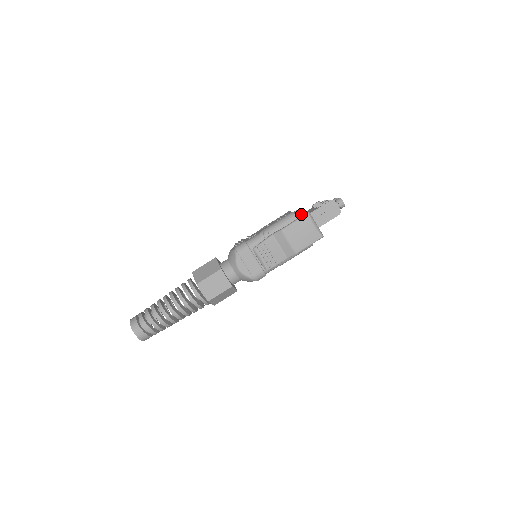
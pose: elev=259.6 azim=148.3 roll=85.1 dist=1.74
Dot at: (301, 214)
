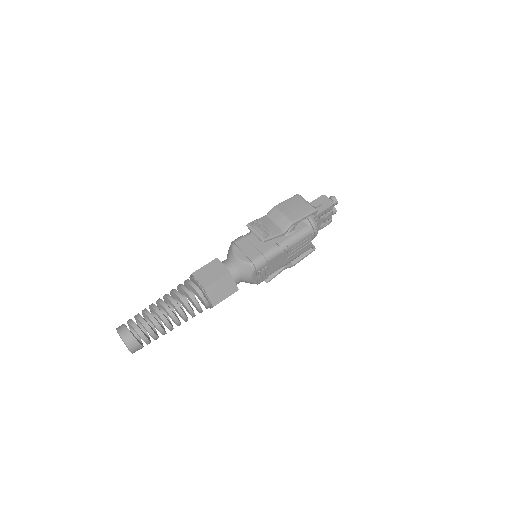
Dot at: occluded
